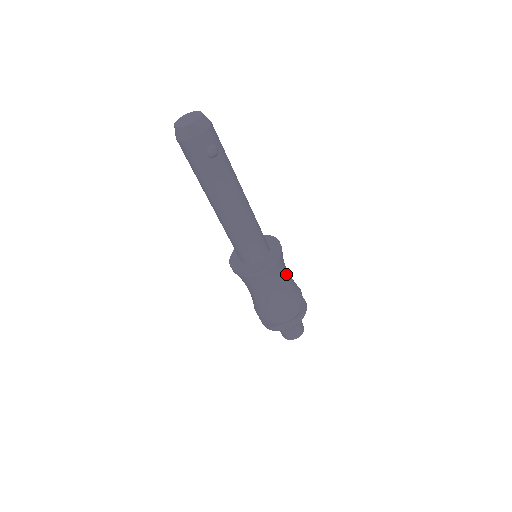
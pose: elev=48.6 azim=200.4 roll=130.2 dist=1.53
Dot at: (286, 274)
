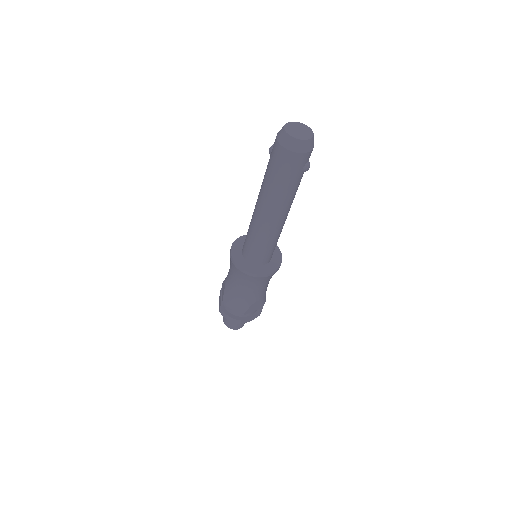
Dot at: occluded
